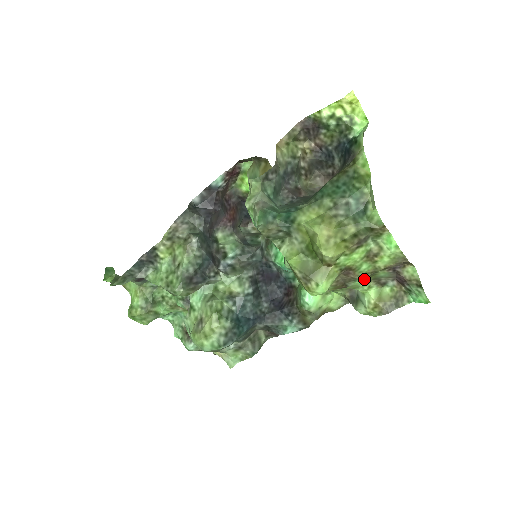
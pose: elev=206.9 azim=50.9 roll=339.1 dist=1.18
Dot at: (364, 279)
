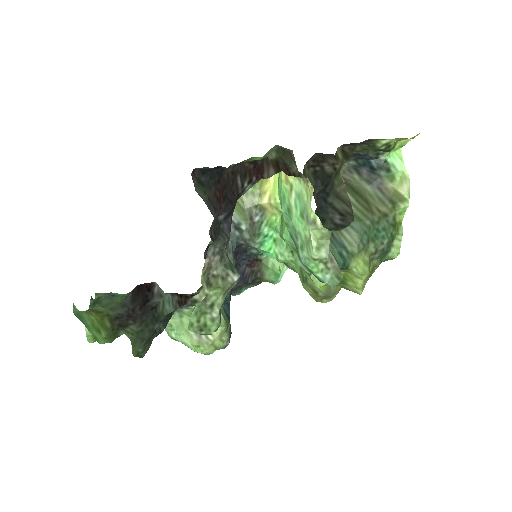
Dot at: occluded
